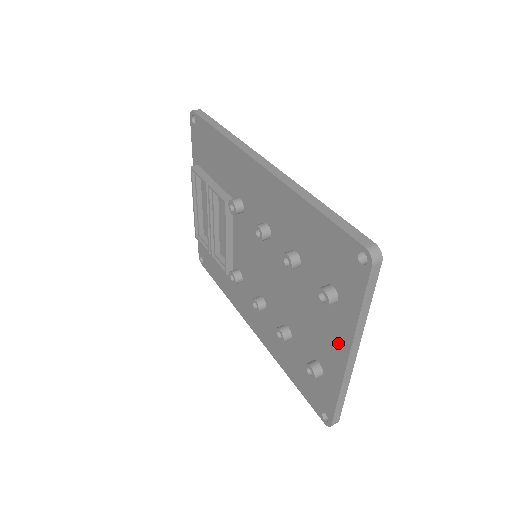
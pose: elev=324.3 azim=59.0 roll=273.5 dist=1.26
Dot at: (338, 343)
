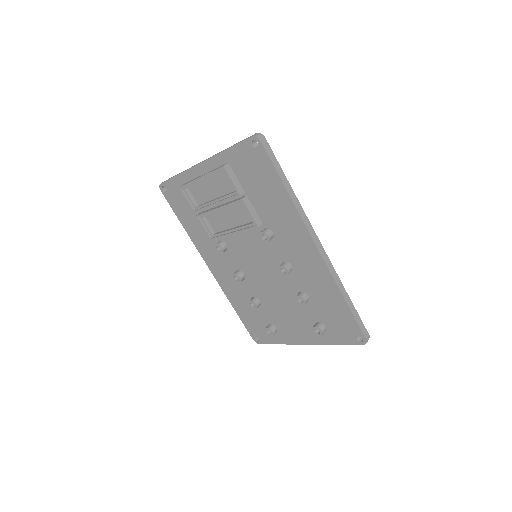
Dot at: (304, 337)
